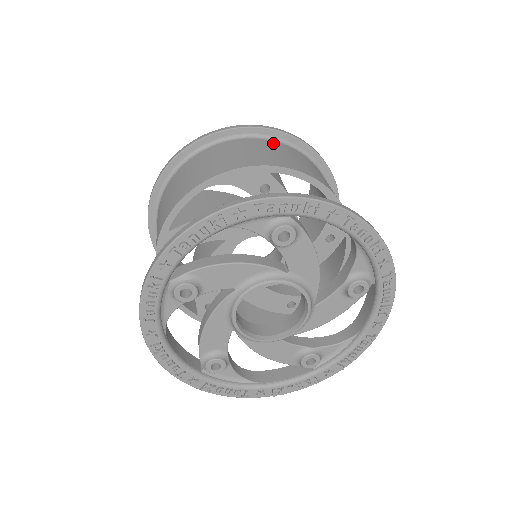
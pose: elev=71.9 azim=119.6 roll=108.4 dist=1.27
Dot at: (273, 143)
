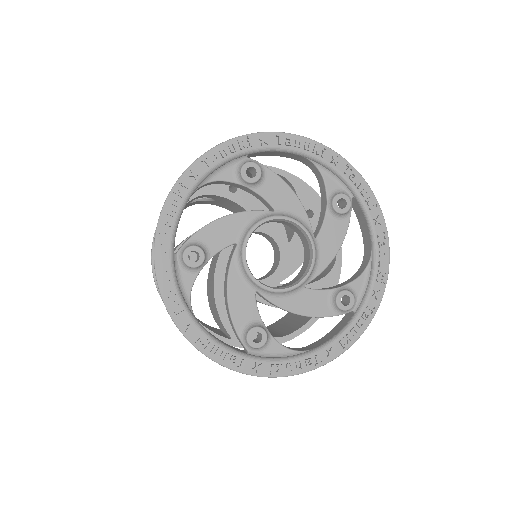
Dot at: occluded
